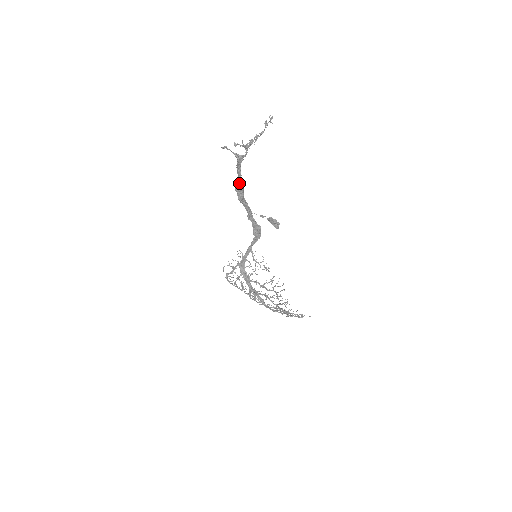
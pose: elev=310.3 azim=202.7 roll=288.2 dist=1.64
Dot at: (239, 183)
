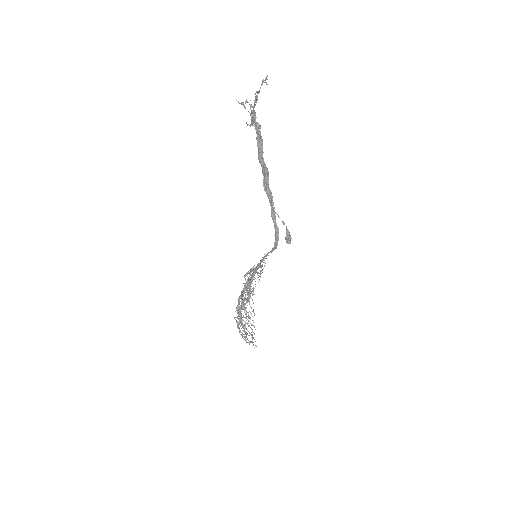
Dot at: (259, 161)
